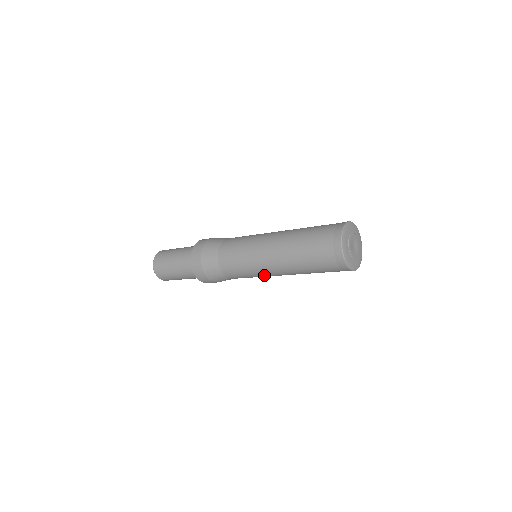
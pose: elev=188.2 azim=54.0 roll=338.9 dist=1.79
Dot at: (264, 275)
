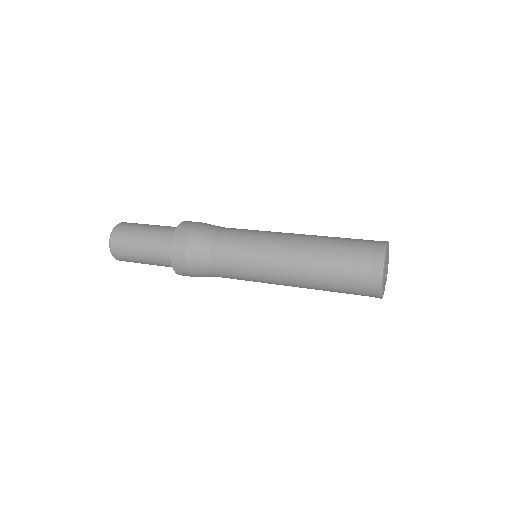
Dot at: (263, 276)
